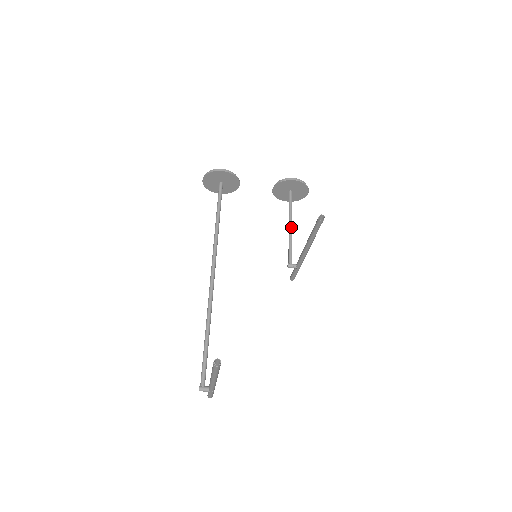
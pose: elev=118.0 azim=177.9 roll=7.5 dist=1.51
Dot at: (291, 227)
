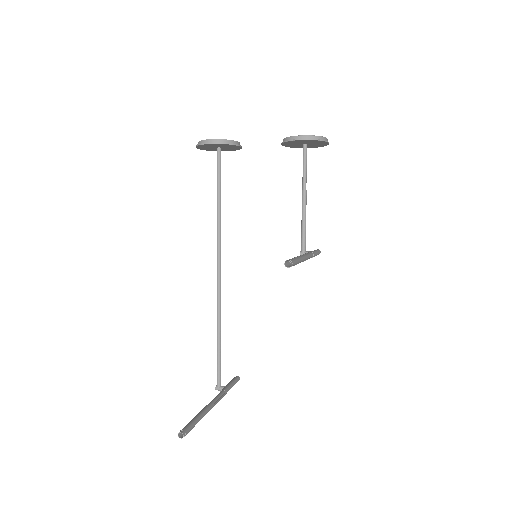
Dot at: (304, 201)
